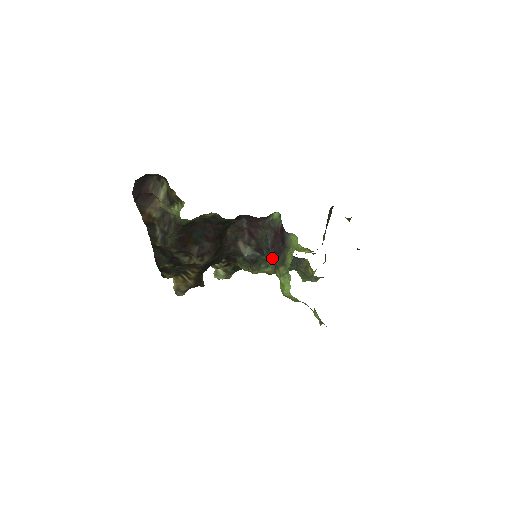
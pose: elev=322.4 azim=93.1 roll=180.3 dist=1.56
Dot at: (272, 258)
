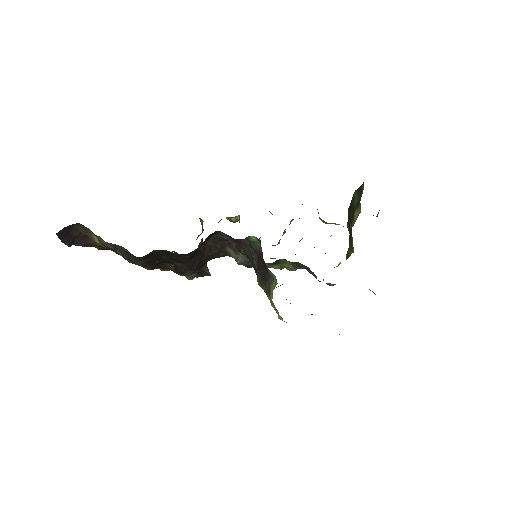
Dot at: (260, 281)
